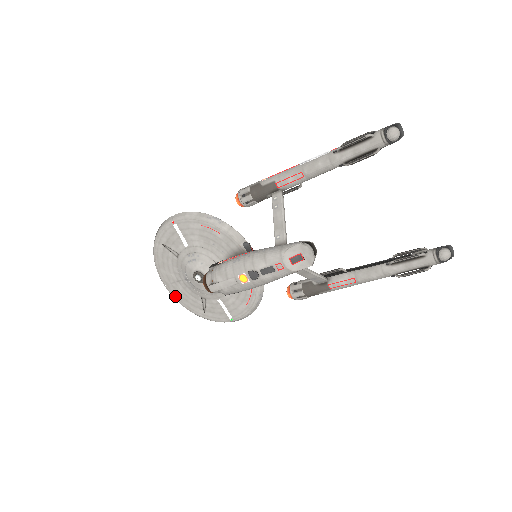
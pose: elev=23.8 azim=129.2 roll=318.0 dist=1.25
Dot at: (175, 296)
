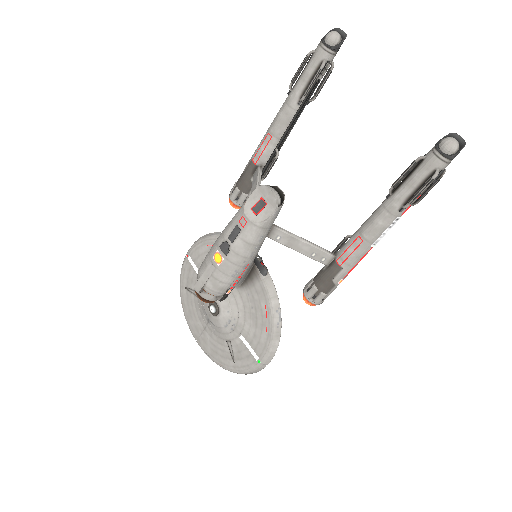
Dot at: (207, 352)
